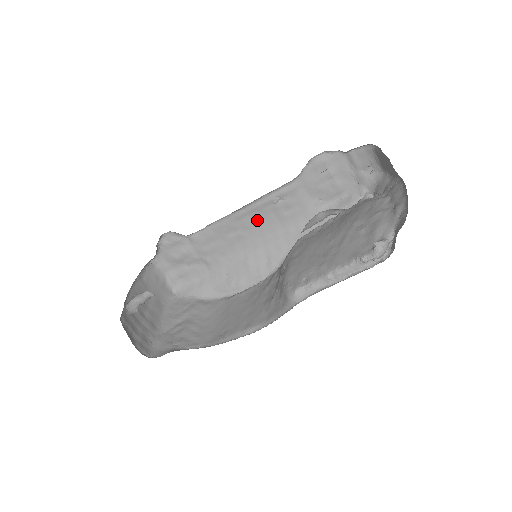
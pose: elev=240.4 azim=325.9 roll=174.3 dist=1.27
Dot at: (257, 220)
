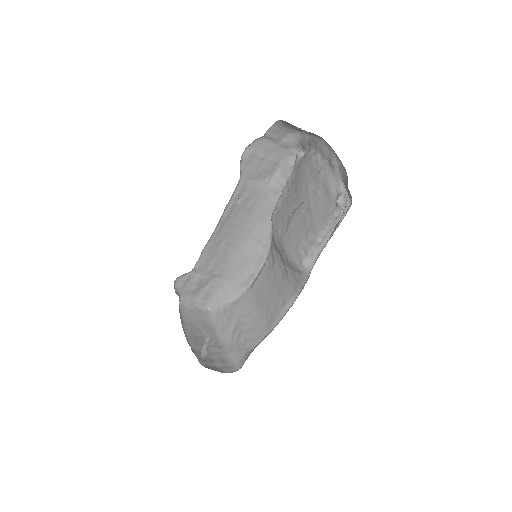
Dot at: (232, 224)
